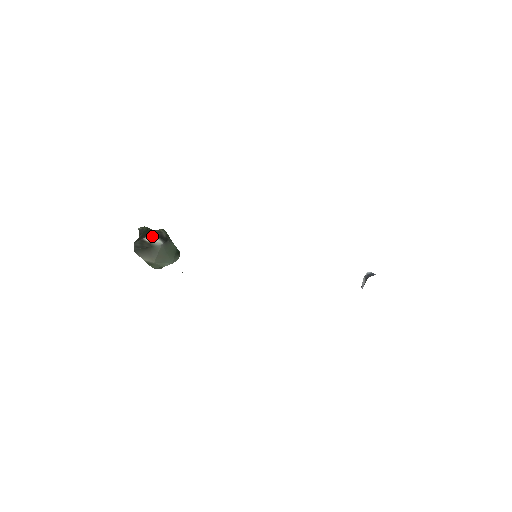
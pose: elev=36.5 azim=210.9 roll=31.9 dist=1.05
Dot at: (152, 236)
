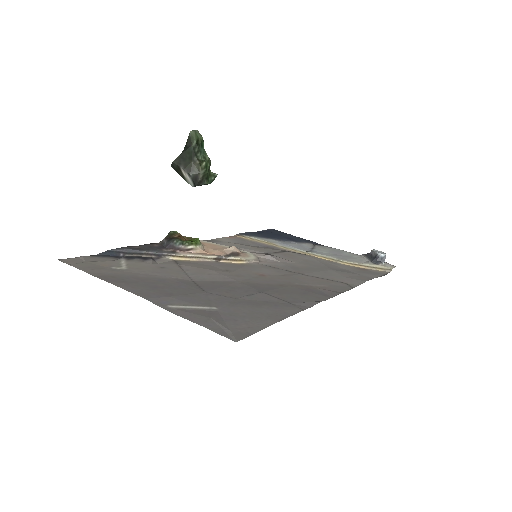
Dot at: (188, 174)
